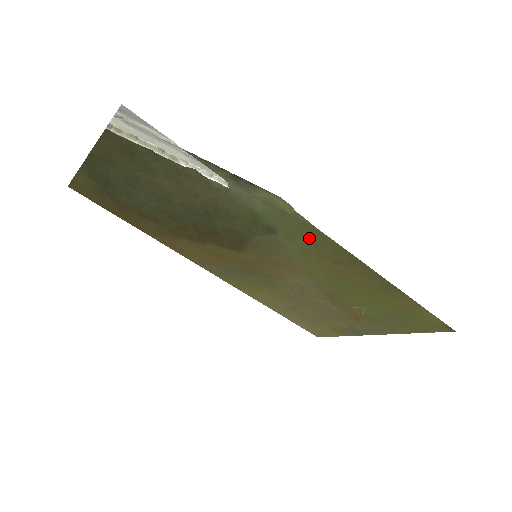
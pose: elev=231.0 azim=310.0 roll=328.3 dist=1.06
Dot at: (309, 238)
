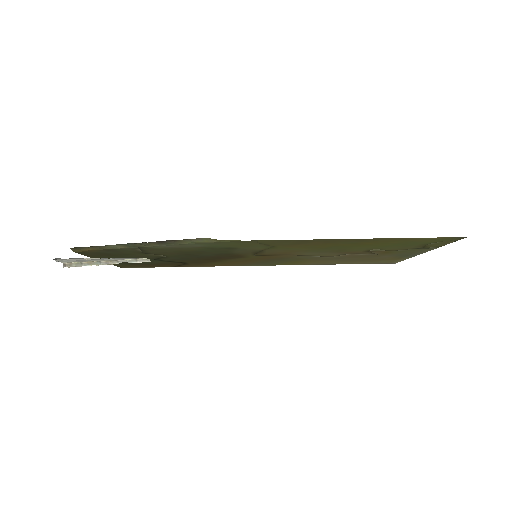
Dot at: (255, 244)
